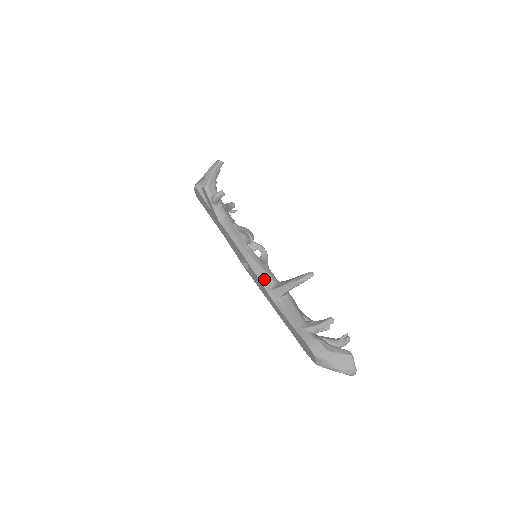
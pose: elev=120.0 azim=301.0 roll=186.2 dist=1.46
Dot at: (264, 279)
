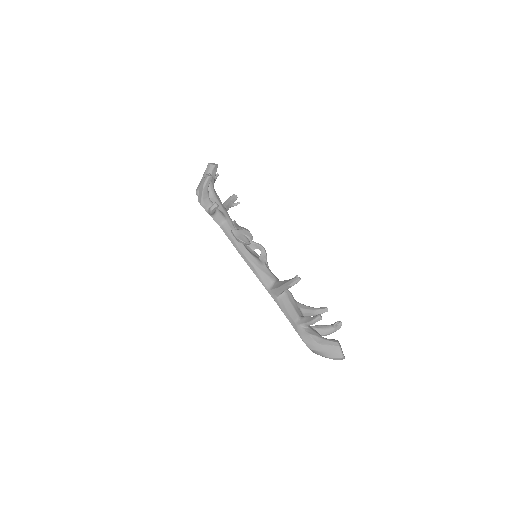
Dot at: (263, 280)
